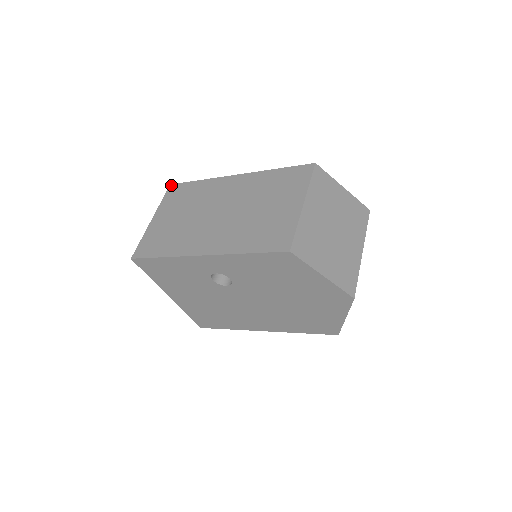
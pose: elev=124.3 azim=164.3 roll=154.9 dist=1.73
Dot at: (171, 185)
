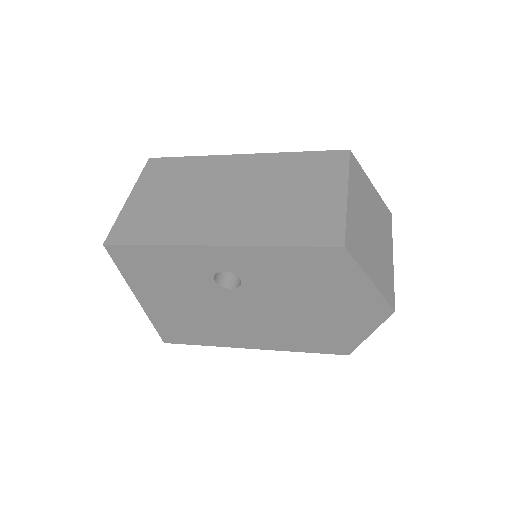
Dot at: (151, 159)
